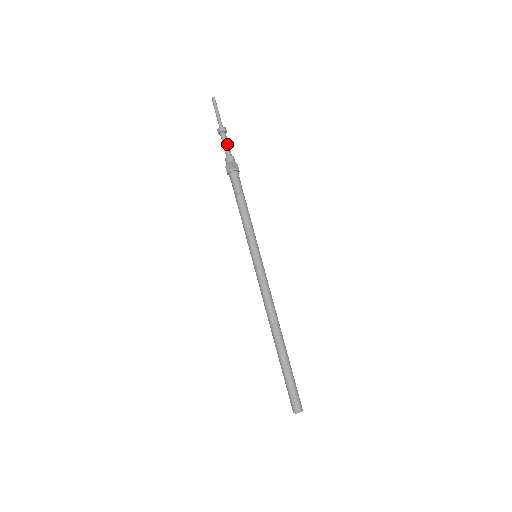
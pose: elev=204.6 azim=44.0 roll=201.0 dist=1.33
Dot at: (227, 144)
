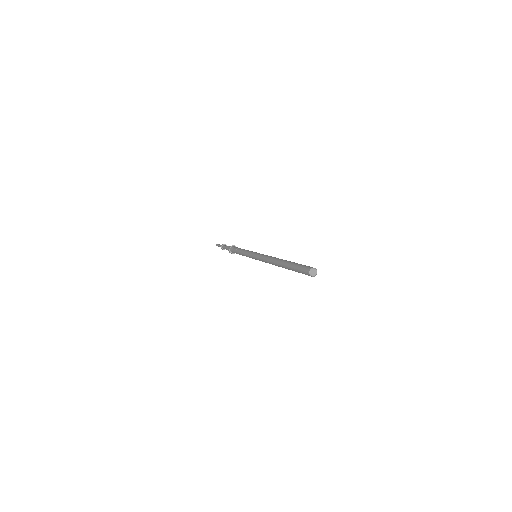
Dot at: (226, 246)
